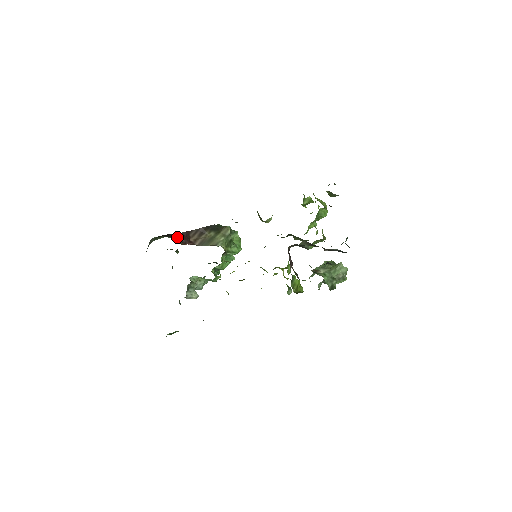
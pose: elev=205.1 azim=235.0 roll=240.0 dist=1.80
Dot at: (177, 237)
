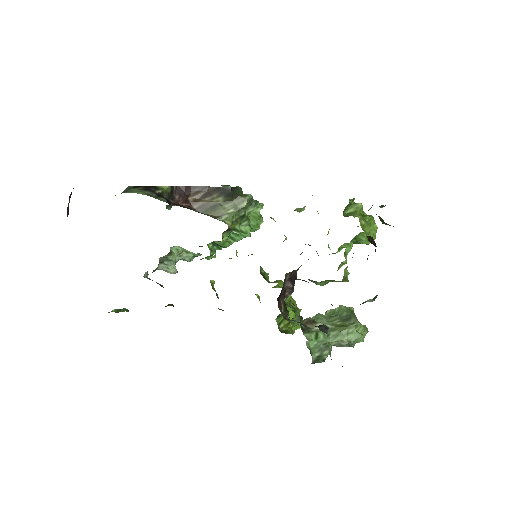
Dot at: (162, 194)
